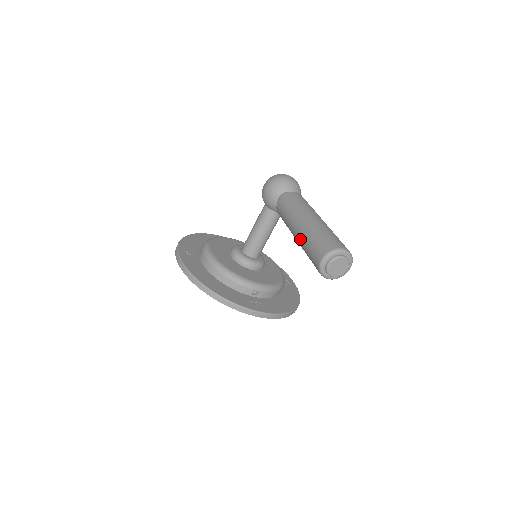
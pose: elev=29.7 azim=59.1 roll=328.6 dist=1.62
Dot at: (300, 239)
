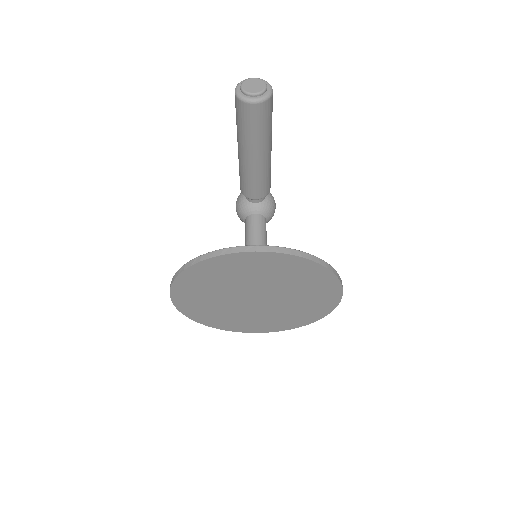
Dot at: (238, 138)
